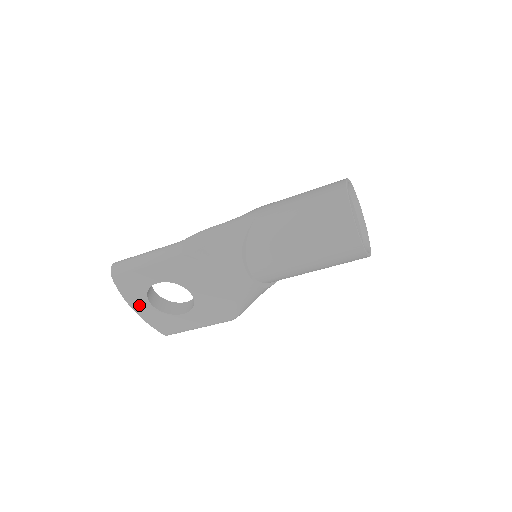
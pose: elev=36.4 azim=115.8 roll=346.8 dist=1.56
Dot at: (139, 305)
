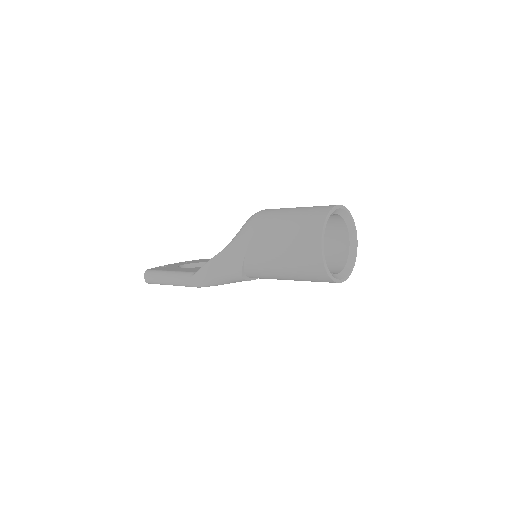
Dot at: occluded
